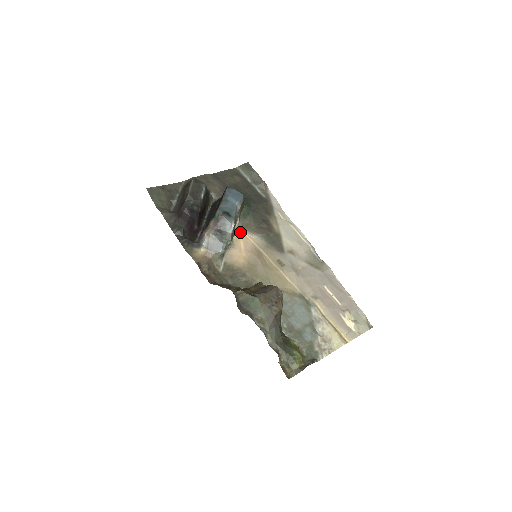
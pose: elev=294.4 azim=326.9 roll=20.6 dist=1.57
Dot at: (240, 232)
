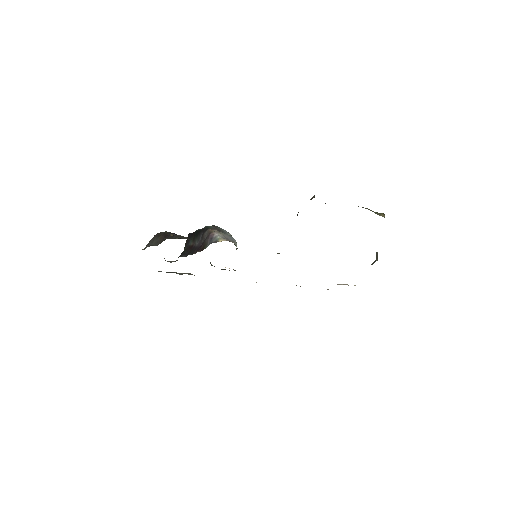
Dot at: occluded
